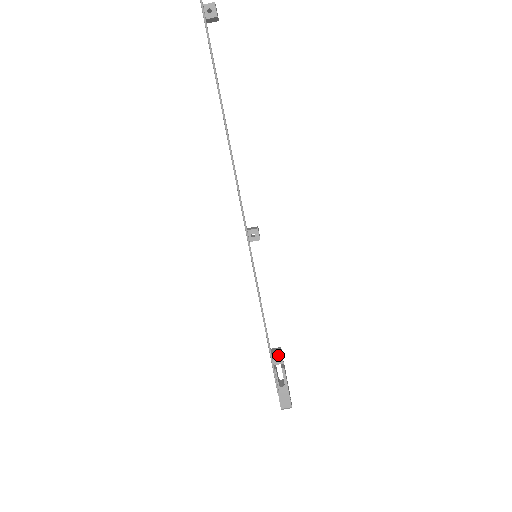
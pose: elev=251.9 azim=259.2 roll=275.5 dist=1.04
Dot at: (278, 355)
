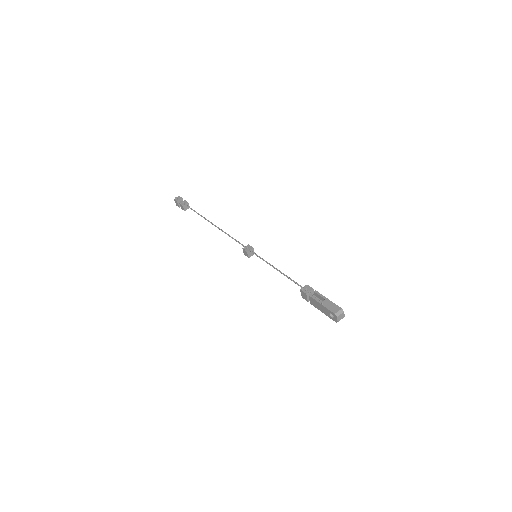
Dot at: (305, 287)
